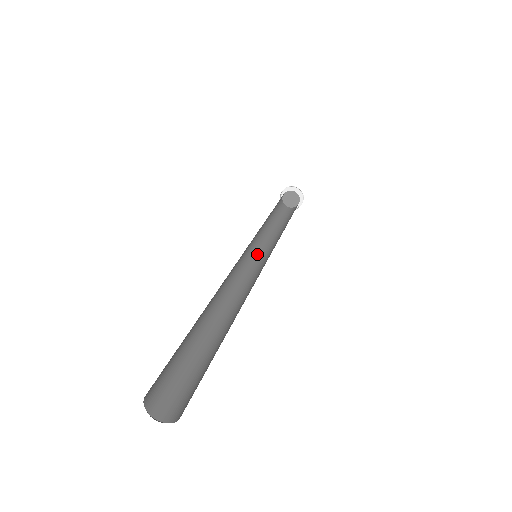
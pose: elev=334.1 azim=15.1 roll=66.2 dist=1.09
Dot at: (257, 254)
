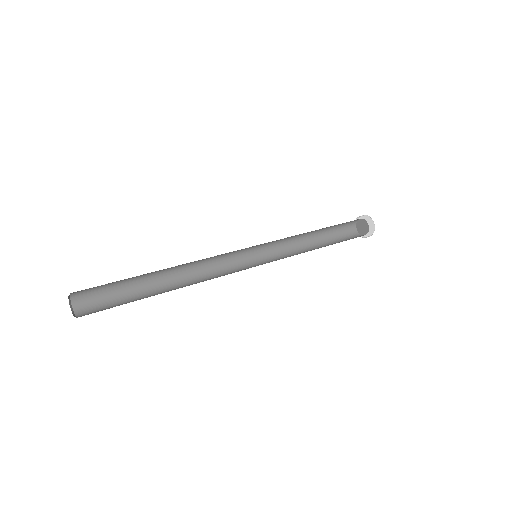
Dot at: (270, 258)
